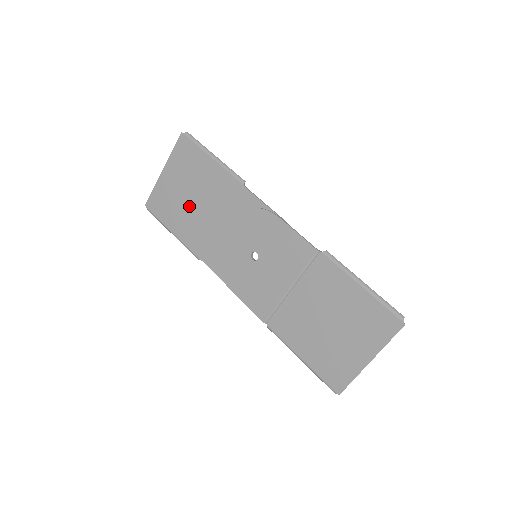
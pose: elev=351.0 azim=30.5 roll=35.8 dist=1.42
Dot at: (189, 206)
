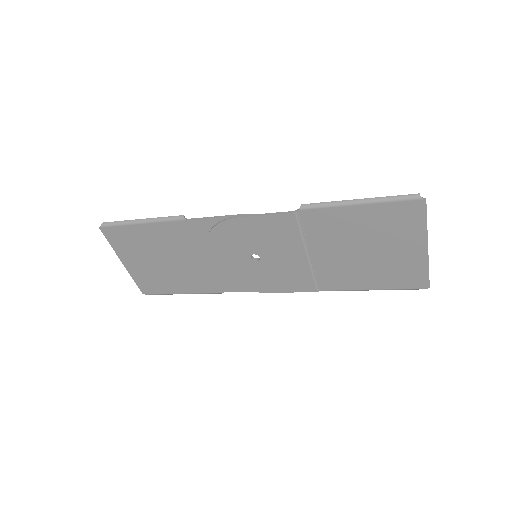
Dot at: (170, 268)
